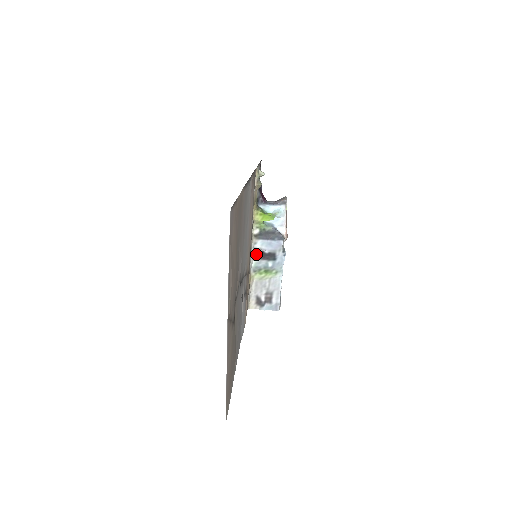
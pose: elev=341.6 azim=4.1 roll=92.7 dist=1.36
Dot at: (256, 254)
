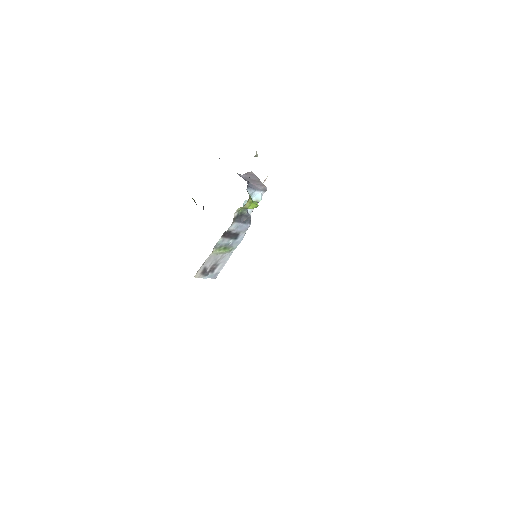
Dot at: (224, 233)
